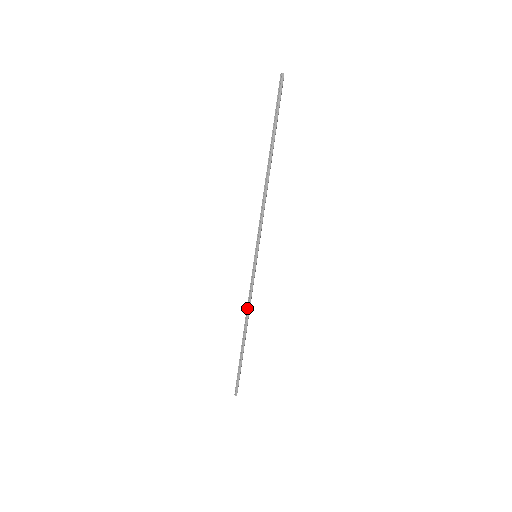
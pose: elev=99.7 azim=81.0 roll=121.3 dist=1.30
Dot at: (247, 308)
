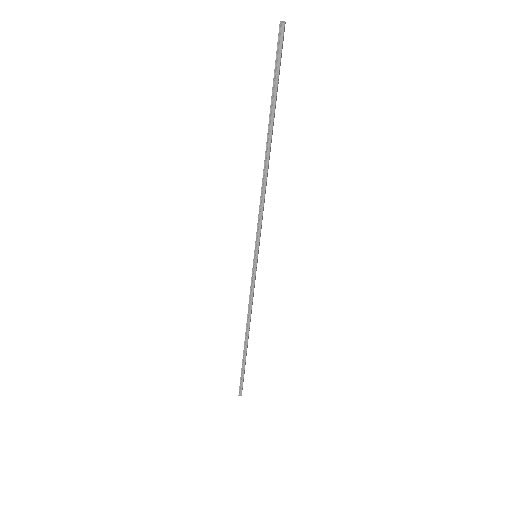
Dot at: (248, 312)
